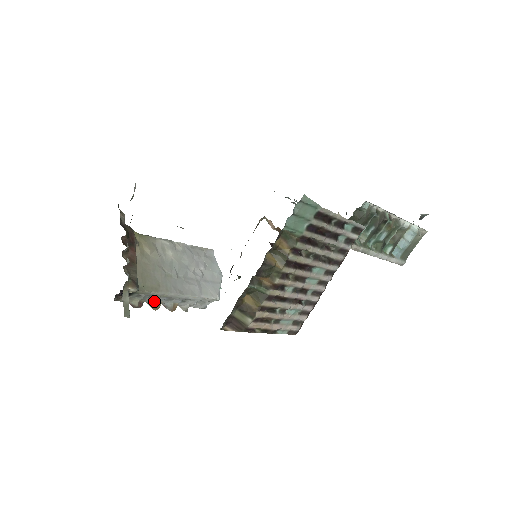
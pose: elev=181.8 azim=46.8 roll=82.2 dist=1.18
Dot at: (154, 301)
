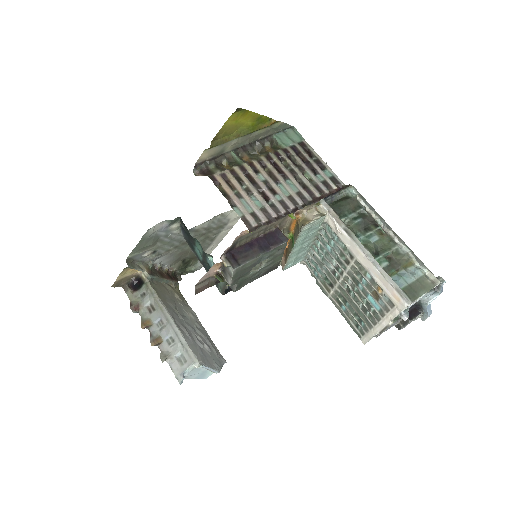
Dot at: (148, 316)
